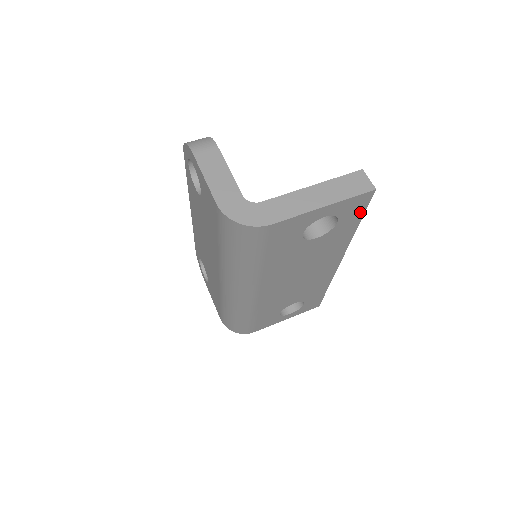
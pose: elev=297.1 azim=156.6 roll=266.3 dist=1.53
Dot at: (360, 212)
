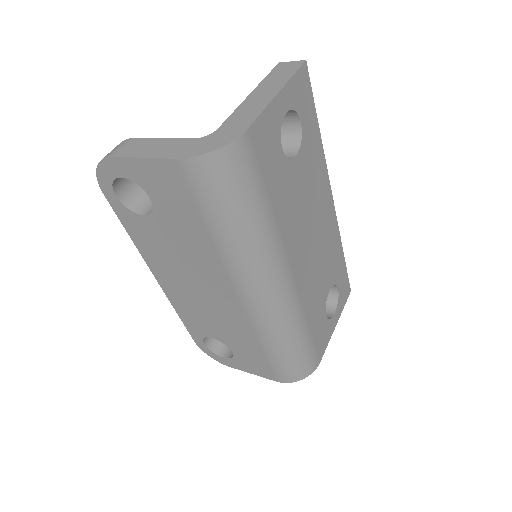
Dot at: (311, 104)
